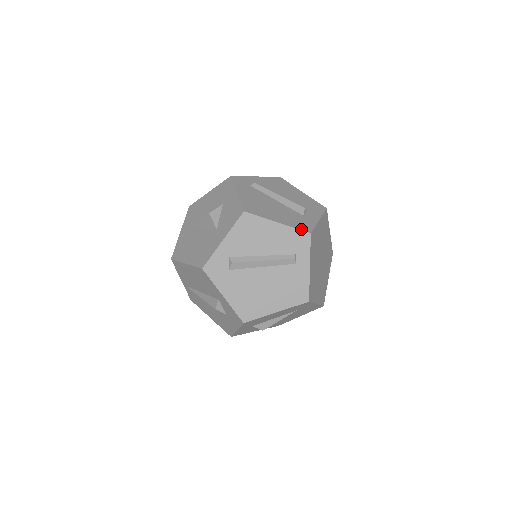
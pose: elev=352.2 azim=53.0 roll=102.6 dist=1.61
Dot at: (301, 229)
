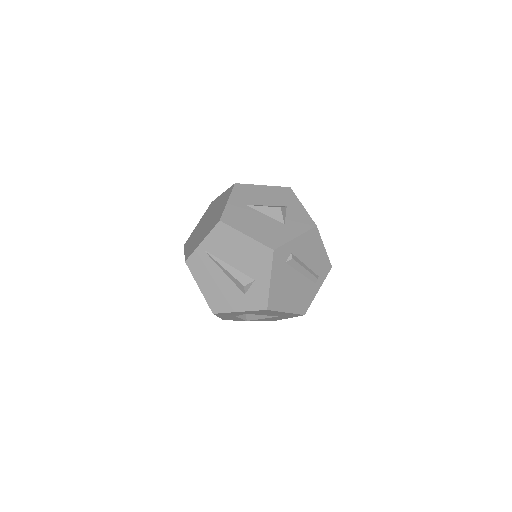
Dot at: occluded
